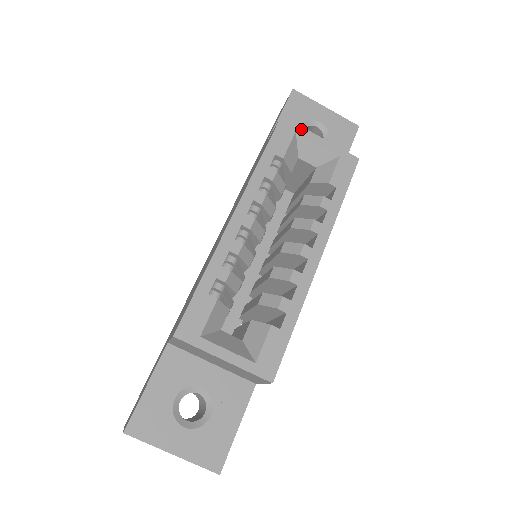
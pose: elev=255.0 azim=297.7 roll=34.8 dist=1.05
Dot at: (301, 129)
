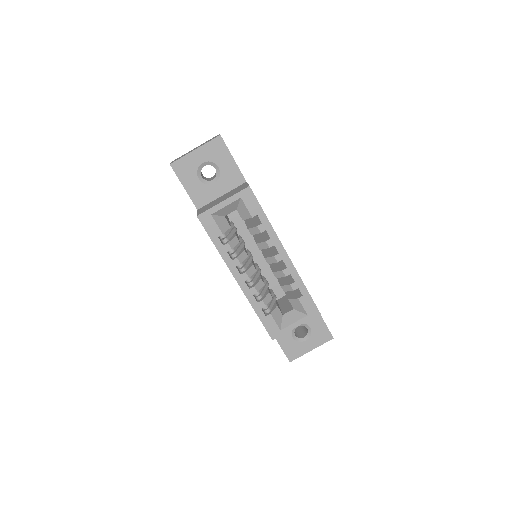
Dot at: (211, 210)
